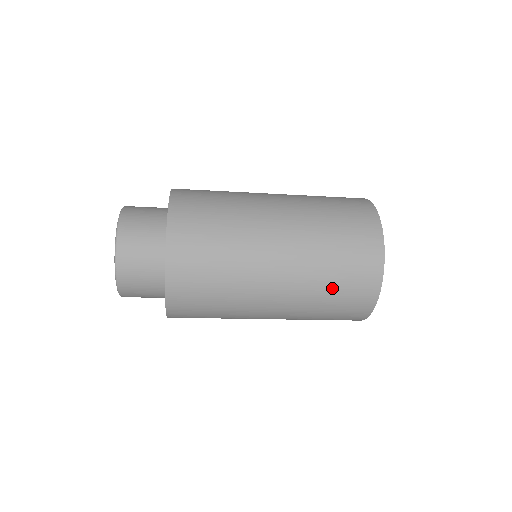
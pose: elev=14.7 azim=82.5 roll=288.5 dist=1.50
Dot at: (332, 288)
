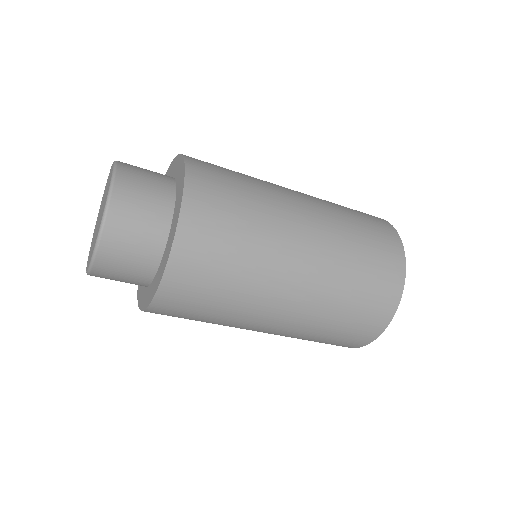
Dot at: (345, 311)
